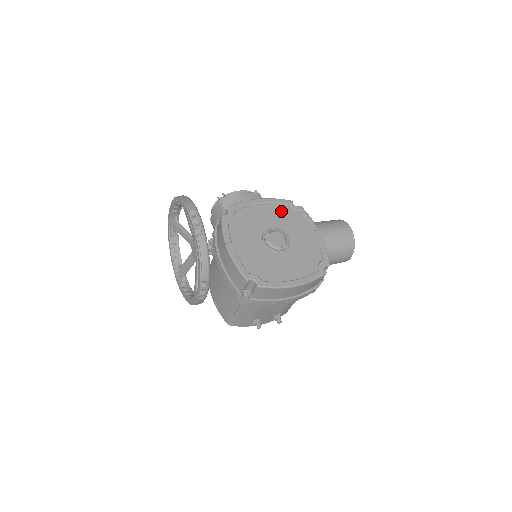
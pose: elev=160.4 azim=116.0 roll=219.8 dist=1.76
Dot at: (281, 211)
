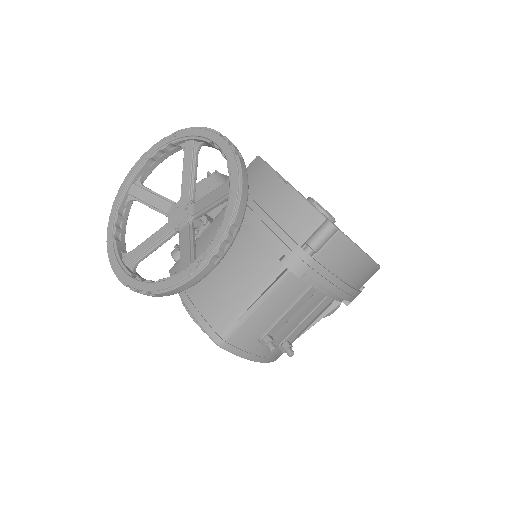
Dot at: occluded
